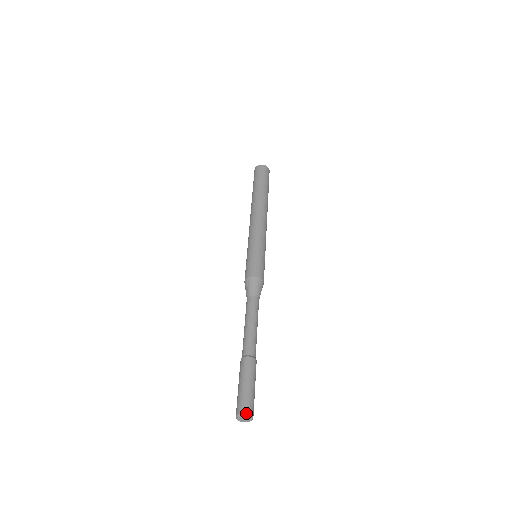
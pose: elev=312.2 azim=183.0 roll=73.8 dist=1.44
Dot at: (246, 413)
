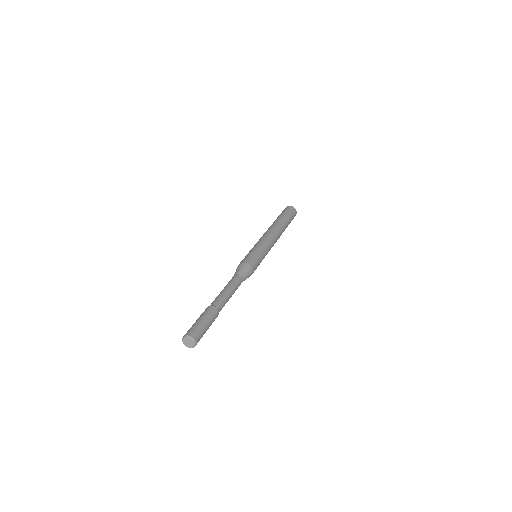
Dot at: (194, 338)
